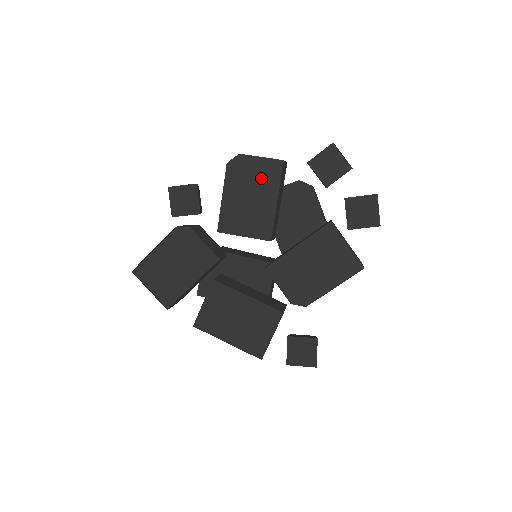
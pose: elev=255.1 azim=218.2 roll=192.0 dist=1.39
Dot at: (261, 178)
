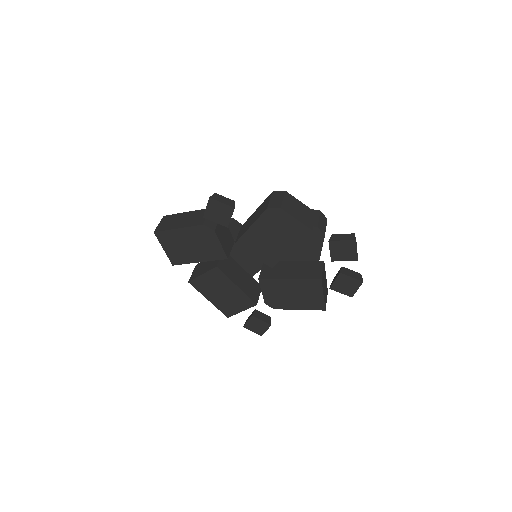
Dot at: (288, 231)
